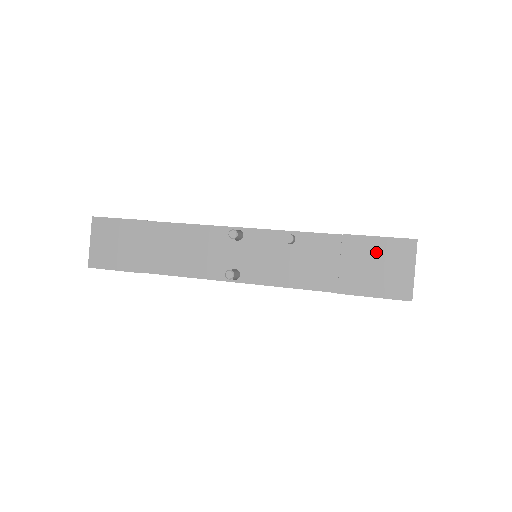
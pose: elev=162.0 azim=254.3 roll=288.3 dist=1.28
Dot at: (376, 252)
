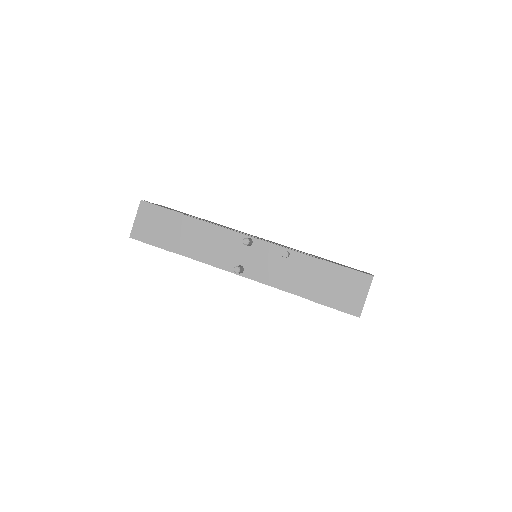
Dot at: (344, 278)
